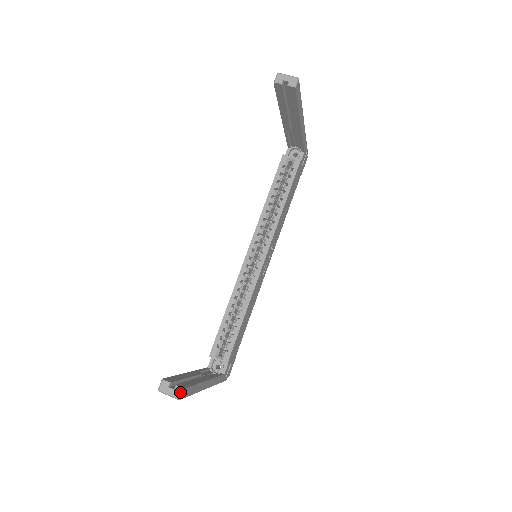
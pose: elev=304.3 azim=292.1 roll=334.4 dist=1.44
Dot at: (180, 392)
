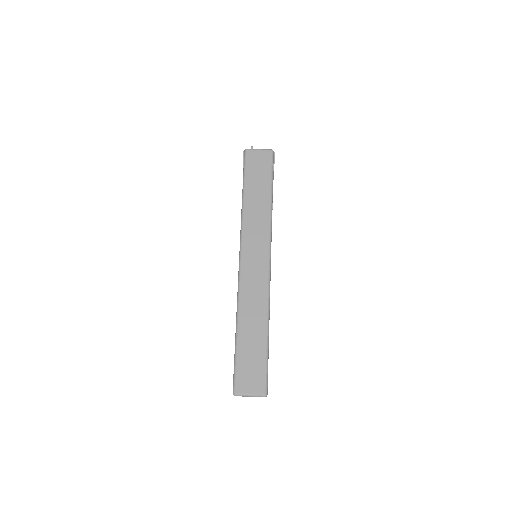
Dot at: occluded
